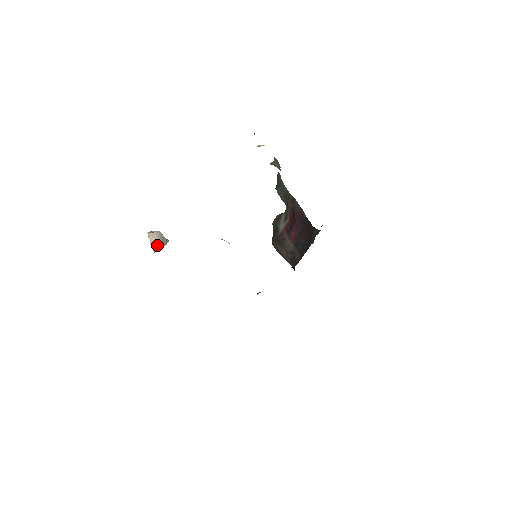
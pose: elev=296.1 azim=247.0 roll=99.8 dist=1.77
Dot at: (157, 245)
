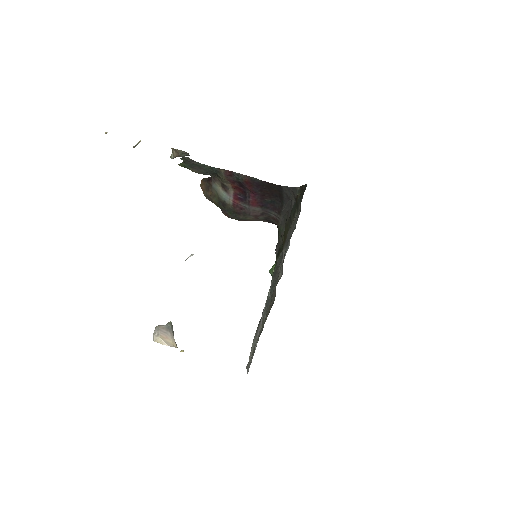
Dot at: (173, 340)
